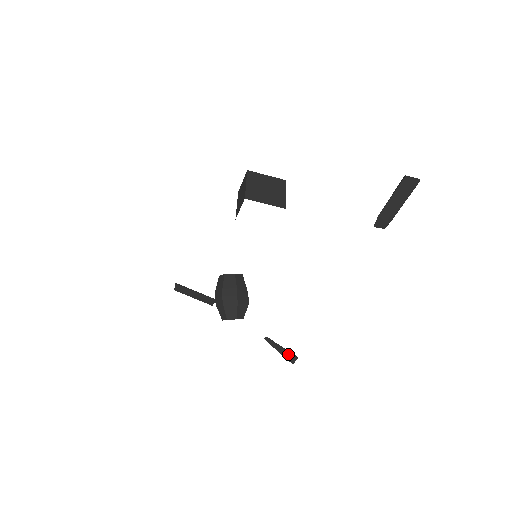
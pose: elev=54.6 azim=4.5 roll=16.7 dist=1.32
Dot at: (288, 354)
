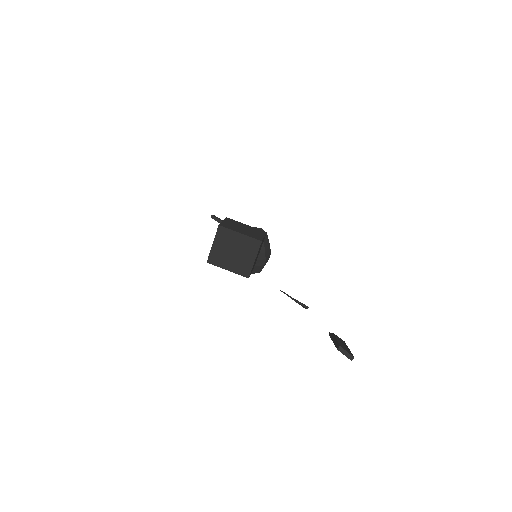
Dot at: (300, 304)
